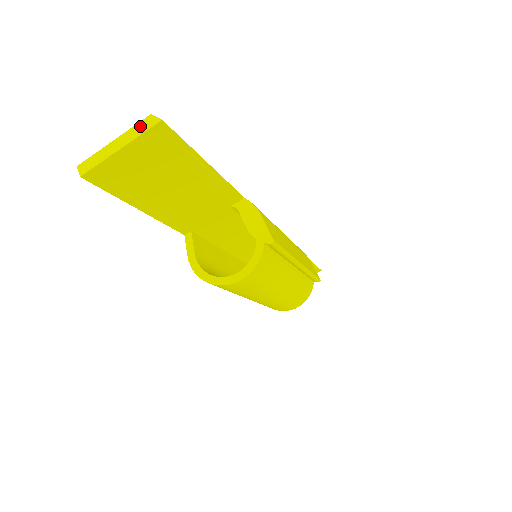
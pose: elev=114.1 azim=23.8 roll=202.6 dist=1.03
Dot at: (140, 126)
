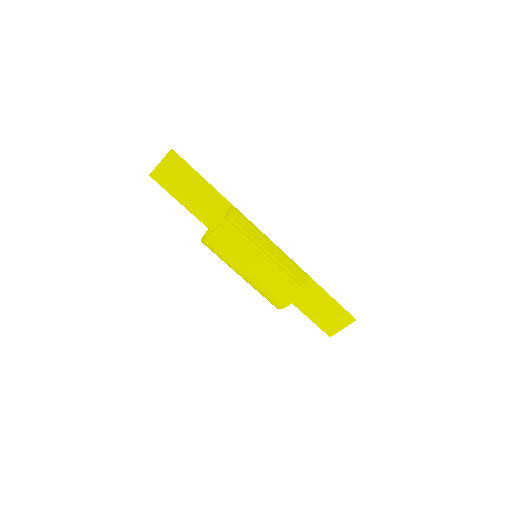
Dot at: (167, 153)
